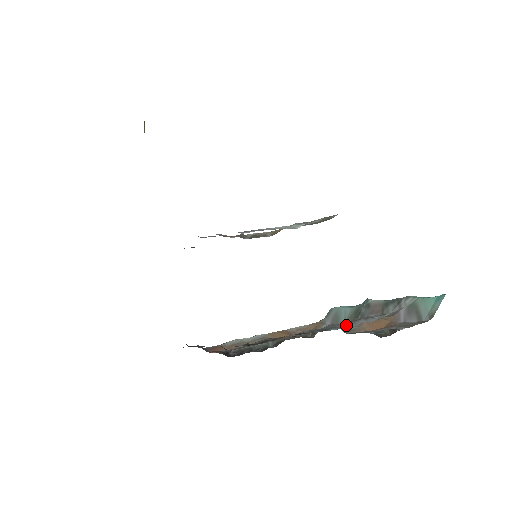
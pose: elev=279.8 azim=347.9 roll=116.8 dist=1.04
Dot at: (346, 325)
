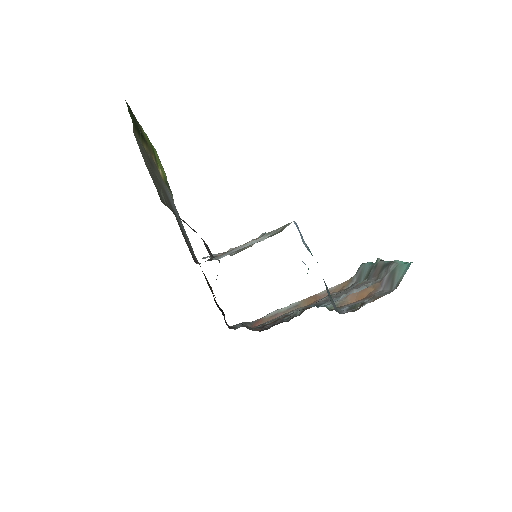
Dot at: (338, 298)
